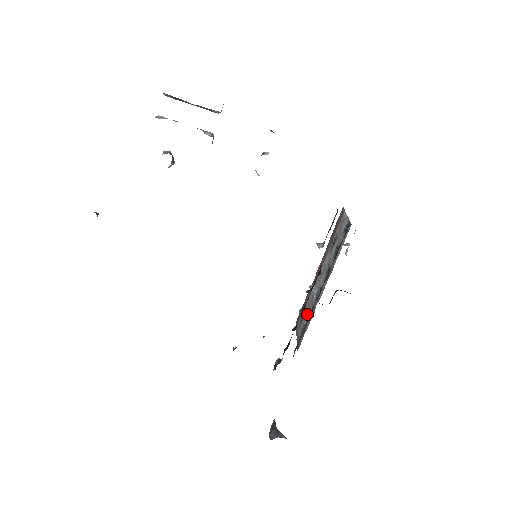
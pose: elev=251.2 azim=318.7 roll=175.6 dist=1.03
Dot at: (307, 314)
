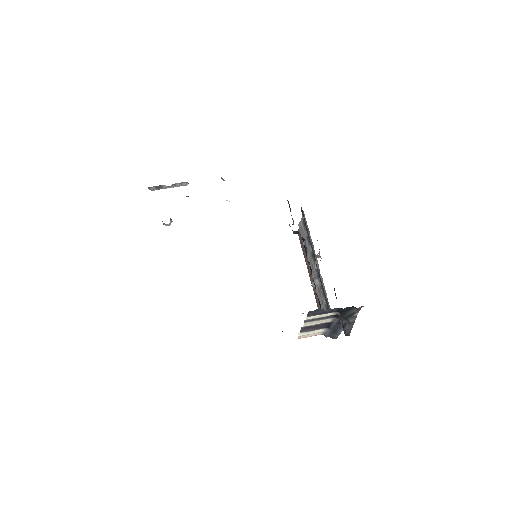
Dot at: (322, 298)
